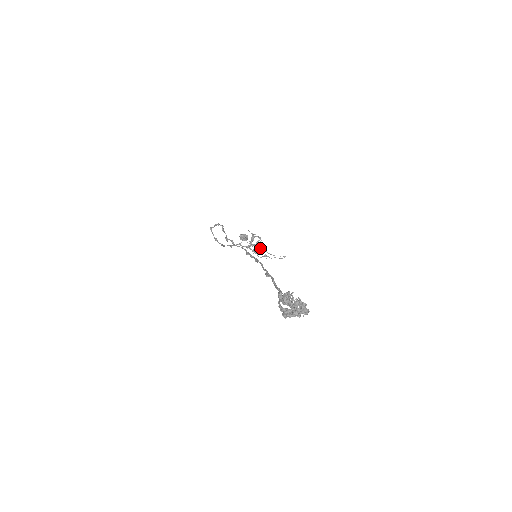
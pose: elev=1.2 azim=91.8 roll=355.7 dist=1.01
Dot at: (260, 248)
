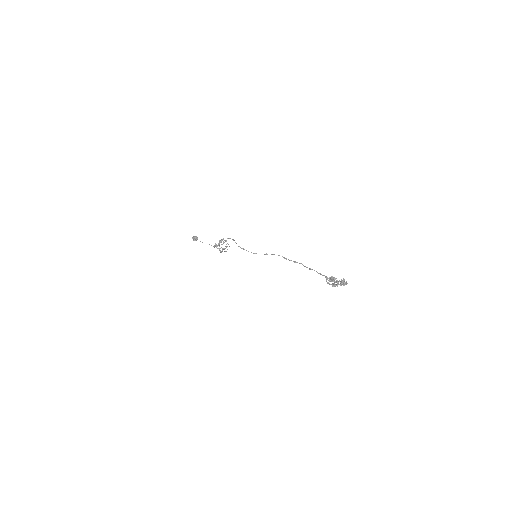
Dot at: occluded
